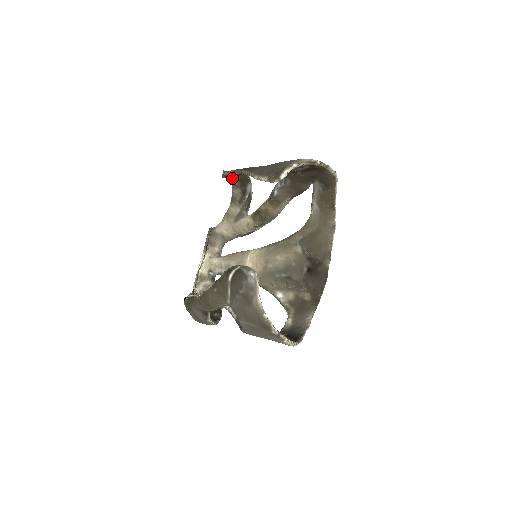
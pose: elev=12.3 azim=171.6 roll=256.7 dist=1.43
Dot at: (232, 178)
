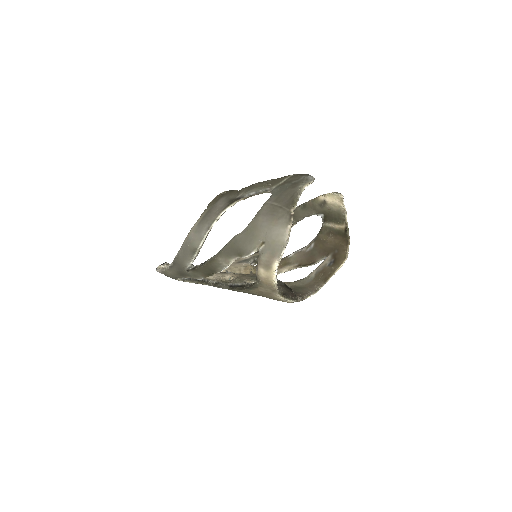
Dot at: occluded
